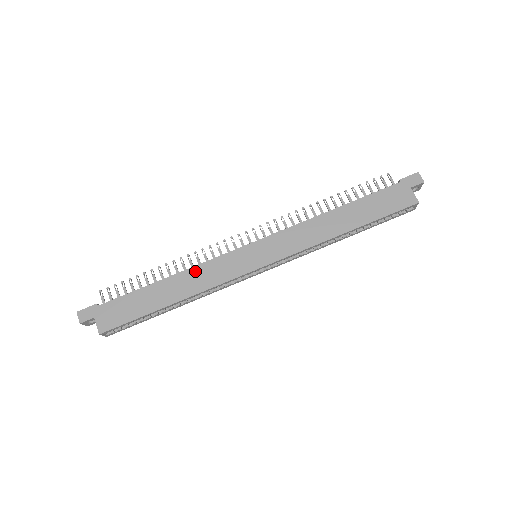
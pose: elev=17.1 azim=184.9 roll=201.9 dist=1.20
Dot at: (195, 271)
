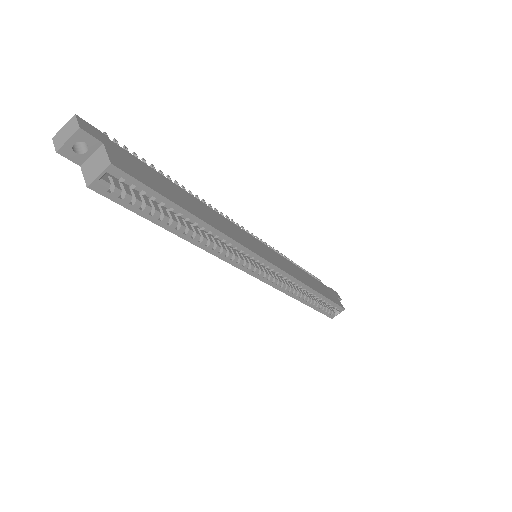
Dot at: (218, 215)
